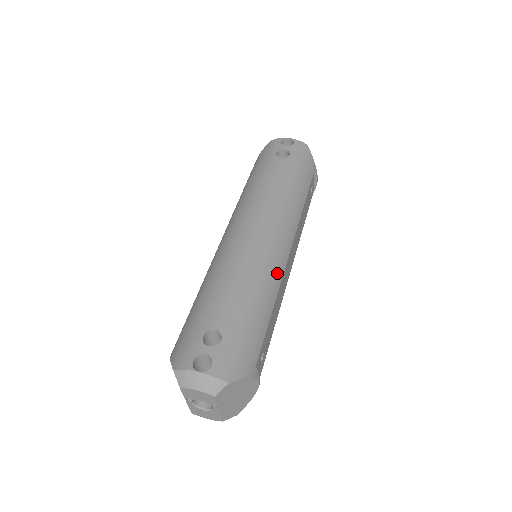
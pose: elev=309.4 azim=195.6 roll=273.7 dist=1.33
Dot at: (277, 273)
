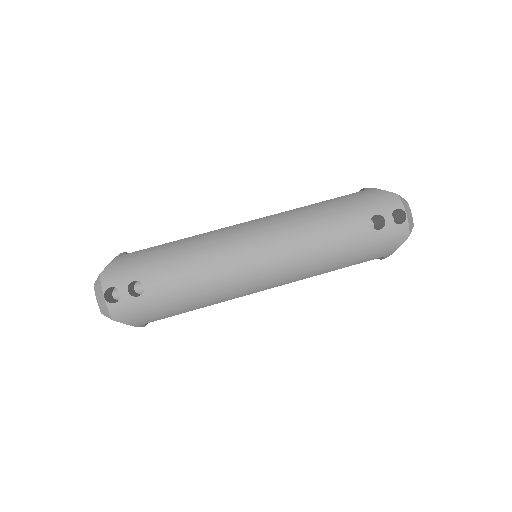
Dot at: (233, 295)
